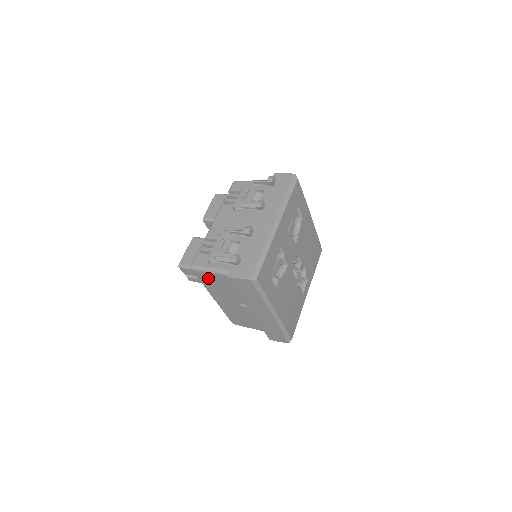
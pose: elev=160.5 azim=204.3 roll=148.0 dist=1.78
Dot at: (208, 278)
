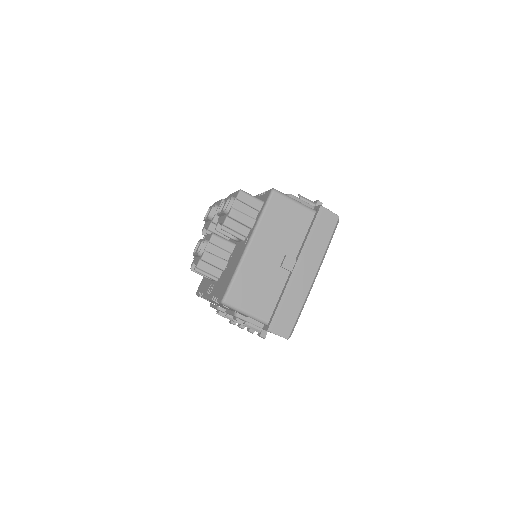
Dot at: (281, 208)
